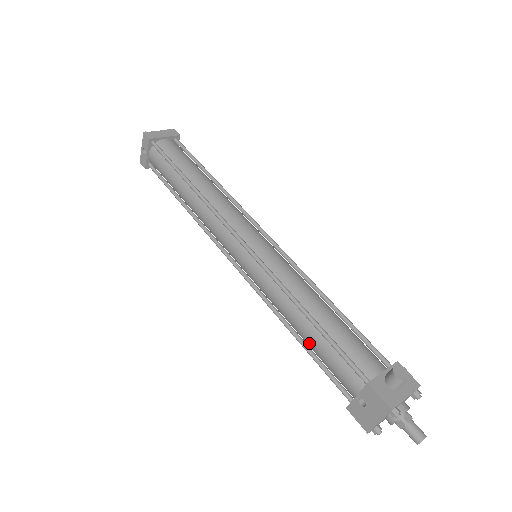
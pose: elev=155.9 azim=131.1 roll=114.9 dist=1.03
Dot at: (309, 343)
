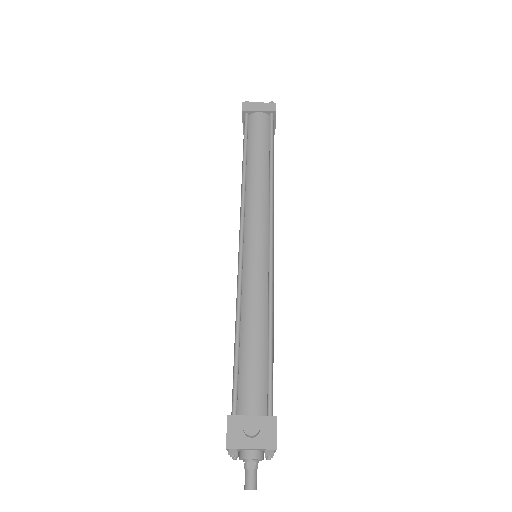
Dot at: occluded
